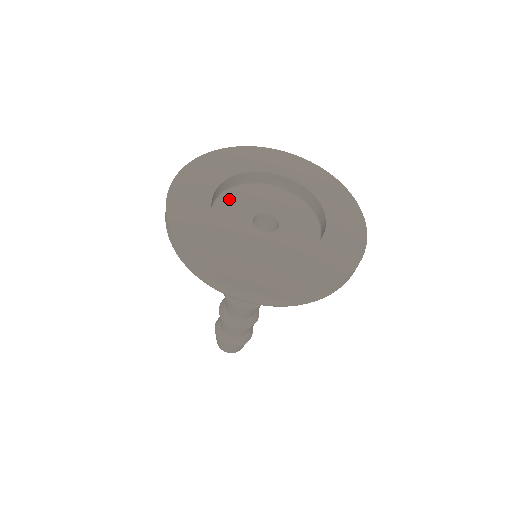
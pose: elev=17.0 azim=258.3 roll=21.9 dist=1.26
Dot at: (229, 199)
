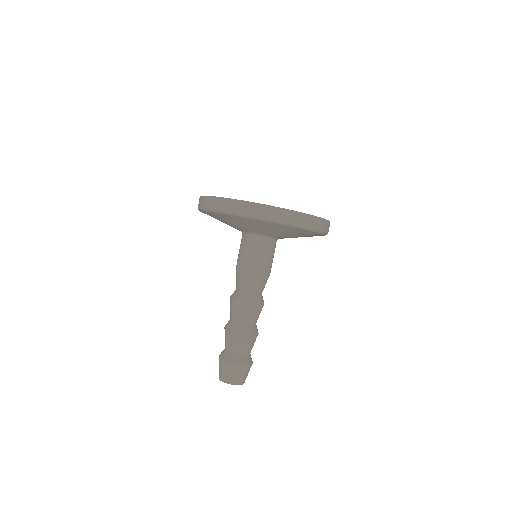
Dot at: occluded
